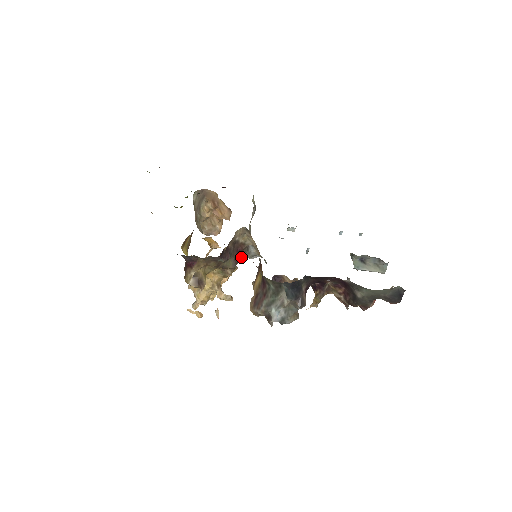
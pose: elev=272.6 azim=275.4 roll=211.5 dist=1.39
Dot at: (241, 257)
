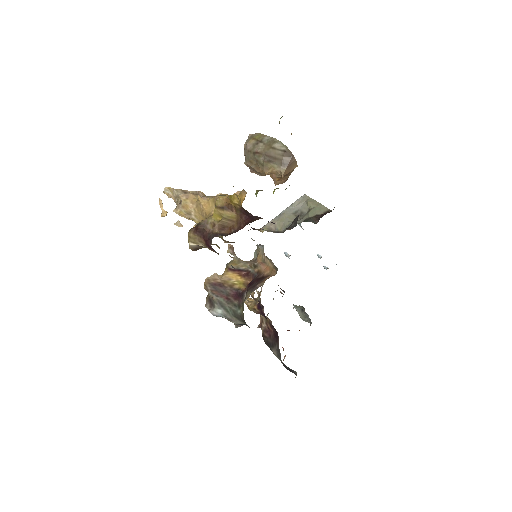
Dot at: occluded
